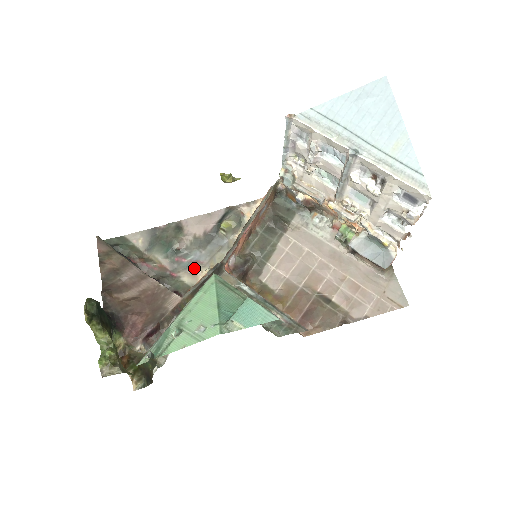
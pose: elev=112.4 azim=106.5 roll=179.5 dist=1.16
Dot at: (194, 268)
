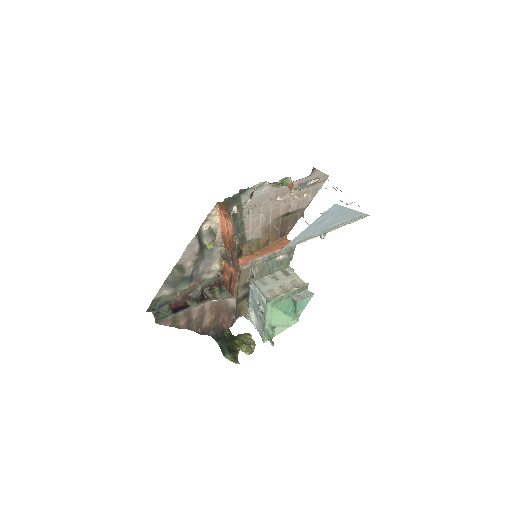
Dot at: (209, 270)
